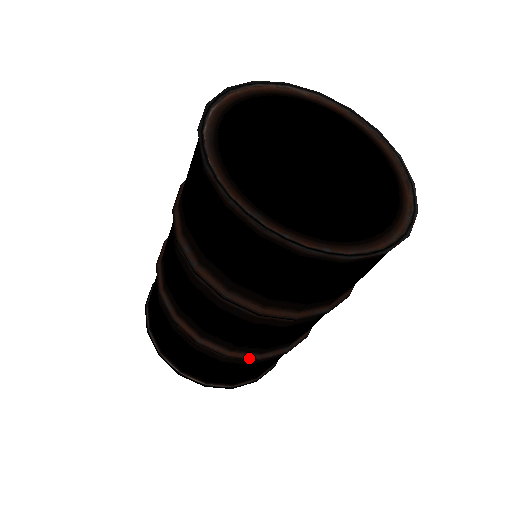
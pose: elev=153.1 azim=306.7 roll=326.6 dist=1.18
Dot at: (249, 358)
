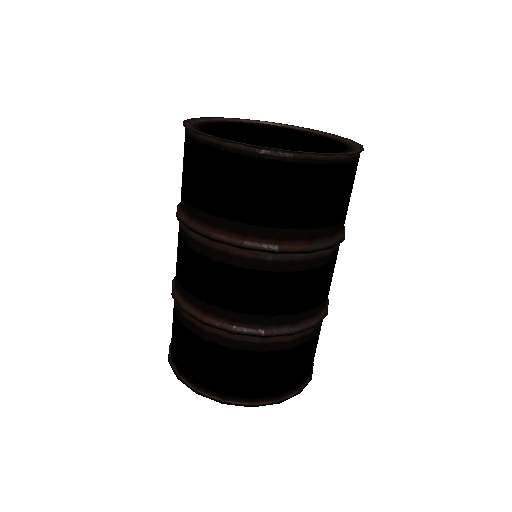
Dot at: (222, 327)
